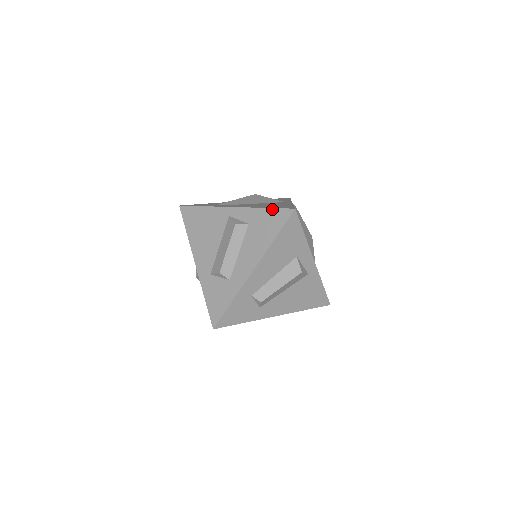
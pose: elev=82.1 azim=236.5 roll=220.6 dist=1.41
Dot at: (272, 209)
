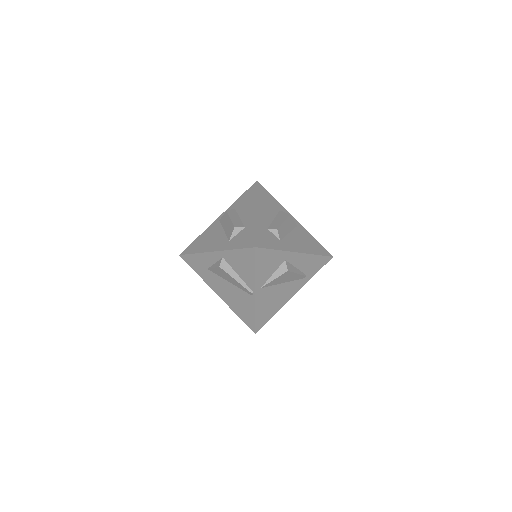
Dot at: (244, 193)
